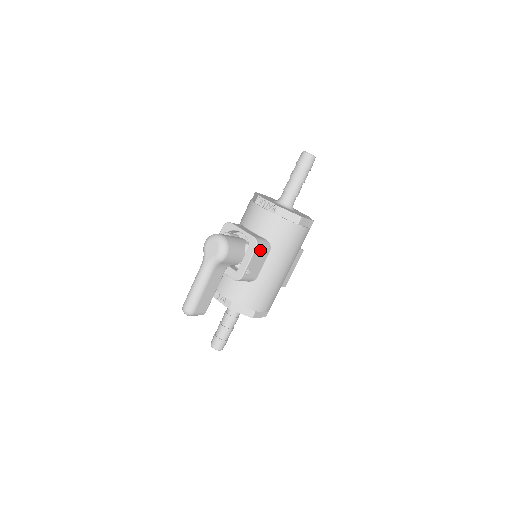
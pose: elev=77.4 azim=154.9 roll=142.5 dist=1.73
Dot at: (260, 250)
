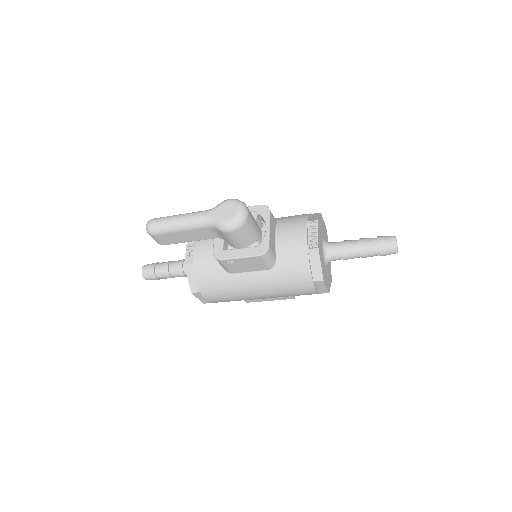
Dot at: (260, 260)
